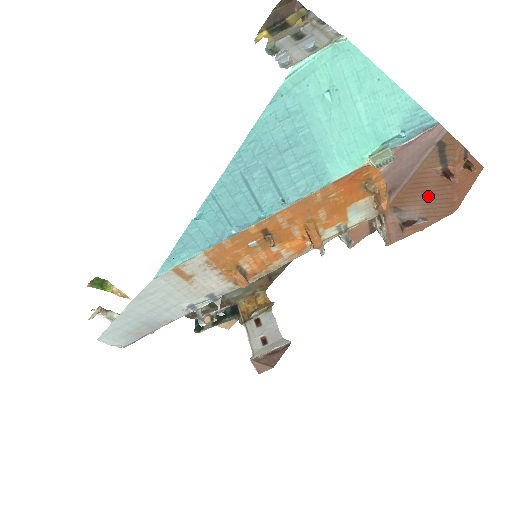
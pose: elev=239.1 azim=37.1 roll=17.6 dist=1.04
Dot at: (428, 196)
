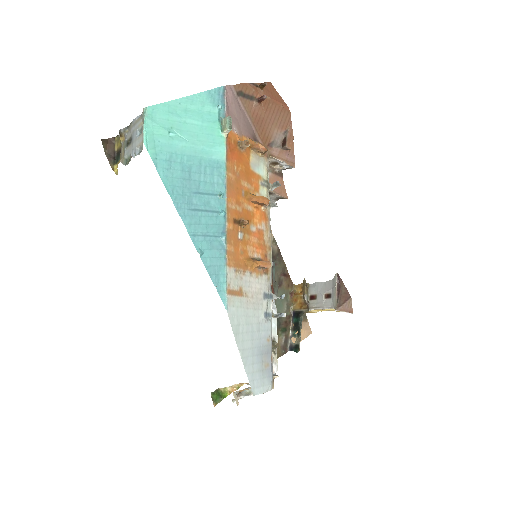
Dot at: (271, 120)
